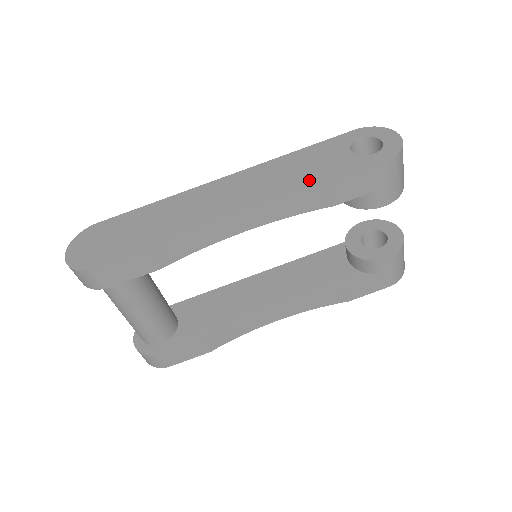
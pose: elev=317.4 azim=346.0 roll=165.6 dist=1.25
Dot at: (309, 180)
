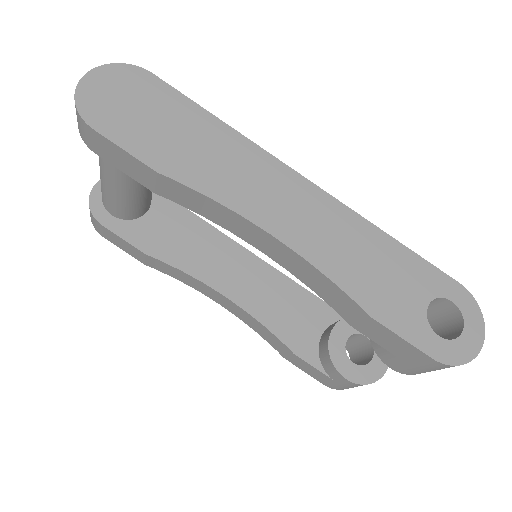
Dot at: (360, 288)
